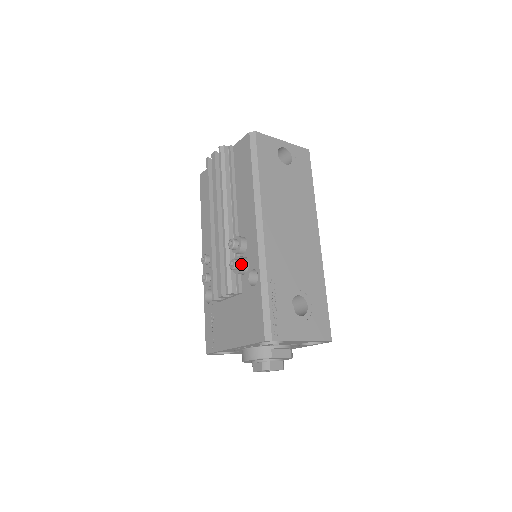
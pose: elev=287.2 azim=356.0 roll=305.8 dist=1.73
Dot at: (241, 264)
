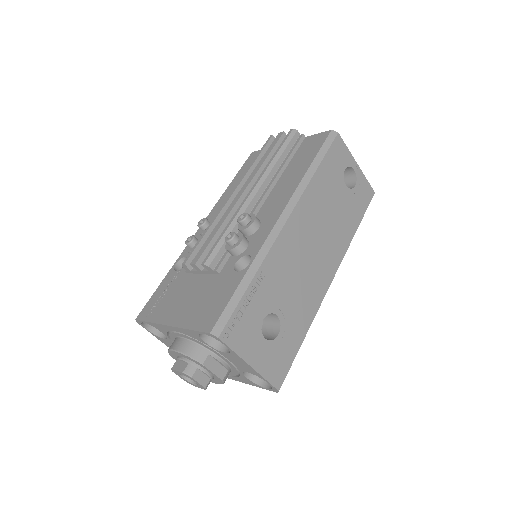
Dot at: (239, 242)
